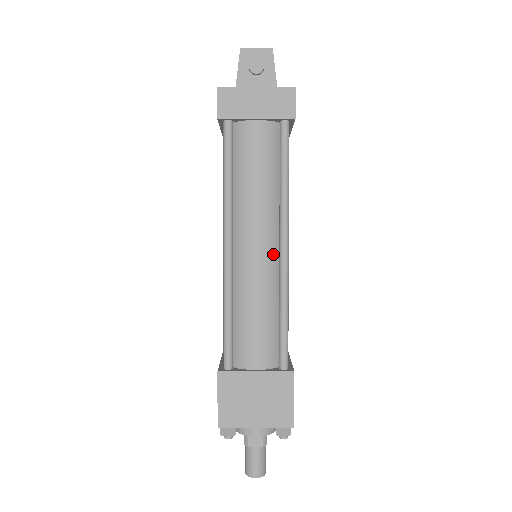
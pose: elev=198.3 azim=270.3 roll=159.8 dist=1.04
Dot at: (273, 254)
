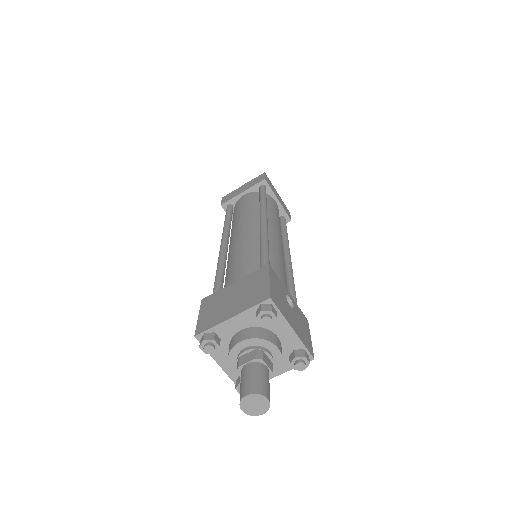
Dot at: (256, 230)
